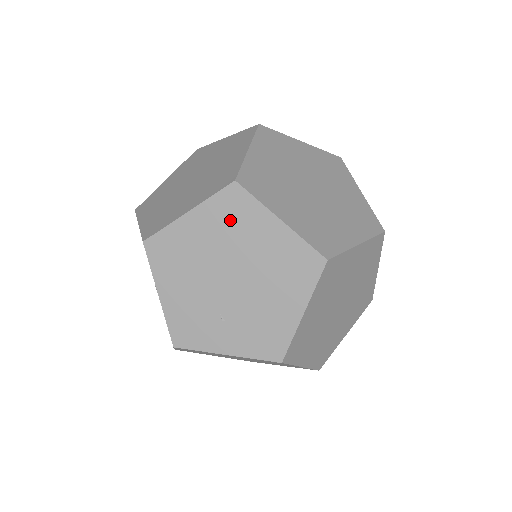
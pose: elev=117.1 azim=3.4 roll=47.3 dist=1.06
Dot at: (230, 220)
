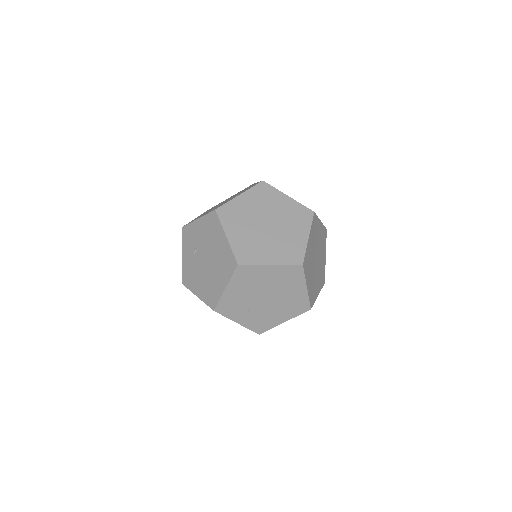
Dot at: (287, 277)
